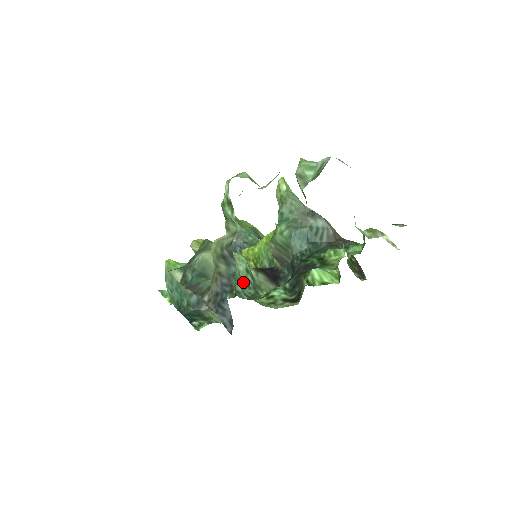
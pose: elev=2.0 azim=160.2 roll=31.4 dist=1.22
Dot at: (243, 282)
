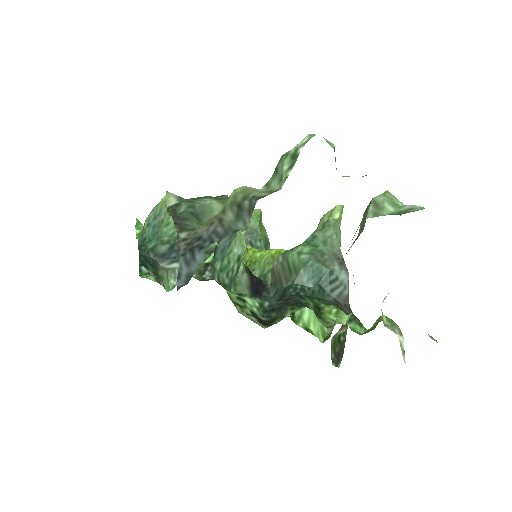
Dot at: (226, 264)
